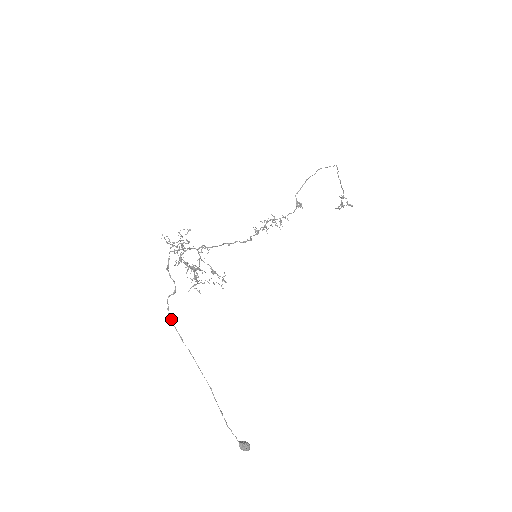
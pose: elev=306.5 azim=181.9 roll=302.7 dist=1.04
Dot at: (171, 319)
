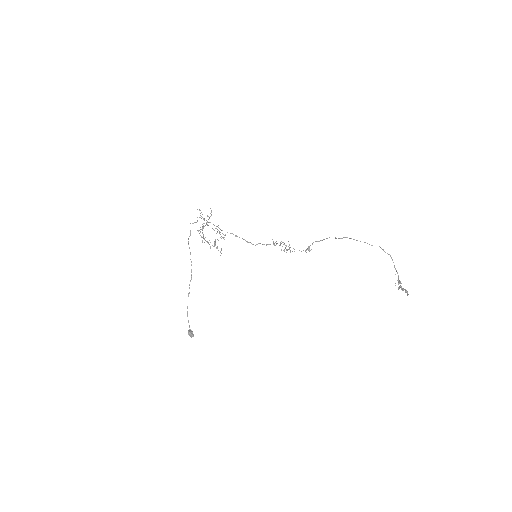
Dot at: occluded
